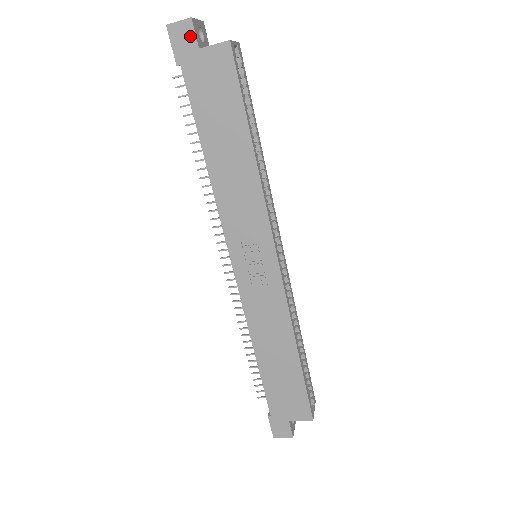
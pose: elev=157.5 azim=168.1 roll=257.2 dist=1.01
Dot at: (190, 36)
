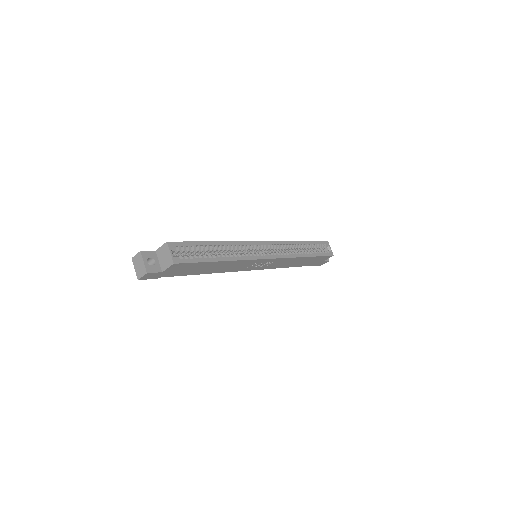
Dot at: (153, 274)
